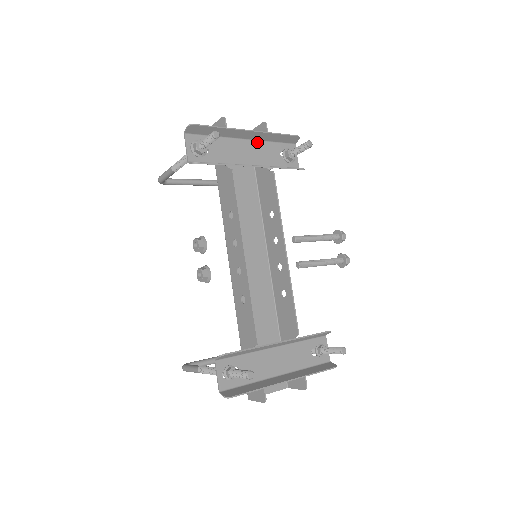
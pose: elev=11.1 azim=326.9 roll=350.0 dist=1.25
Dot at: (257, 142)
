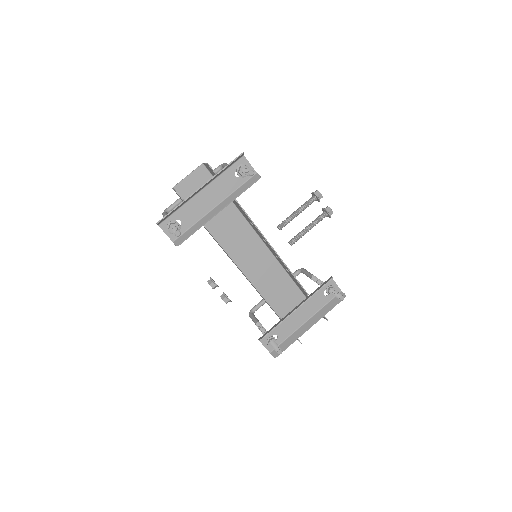
Dot at: (212, 183)
